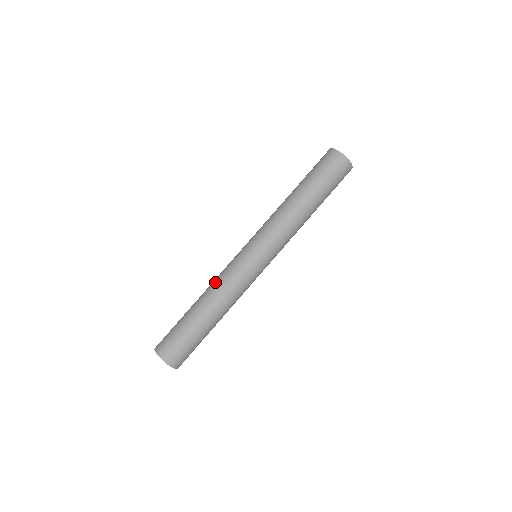
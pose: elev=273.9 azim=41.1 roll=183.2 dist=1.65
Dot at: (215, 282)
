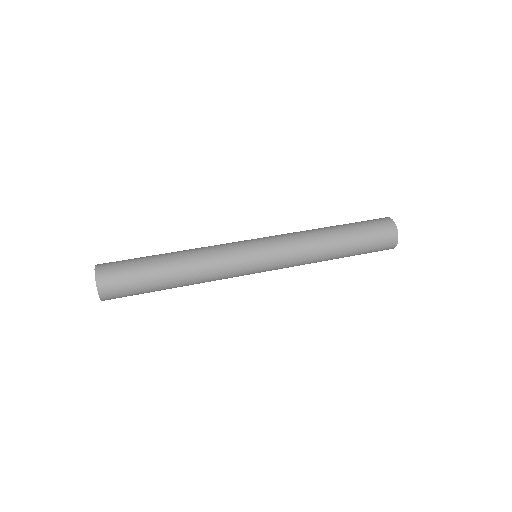
Dot at: (202, 247)
